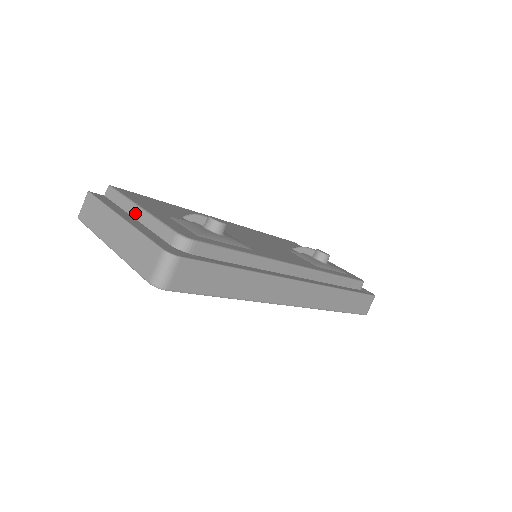
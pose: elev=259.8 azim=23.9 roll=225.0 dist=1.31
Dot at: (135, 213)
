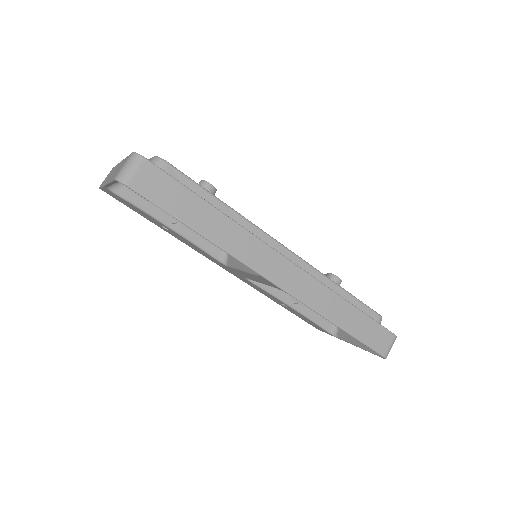
Dot at: occluded
